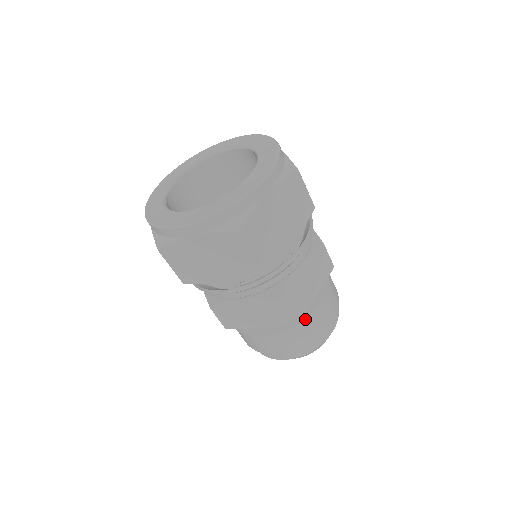
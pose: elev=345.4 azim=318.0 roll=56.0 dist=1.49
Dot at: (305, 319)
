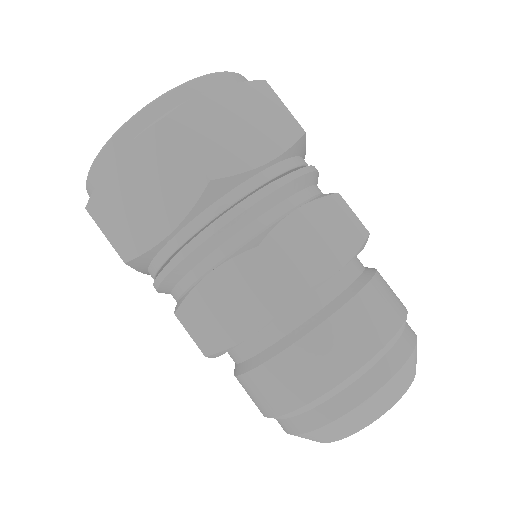
Dot at: (331, 313)
